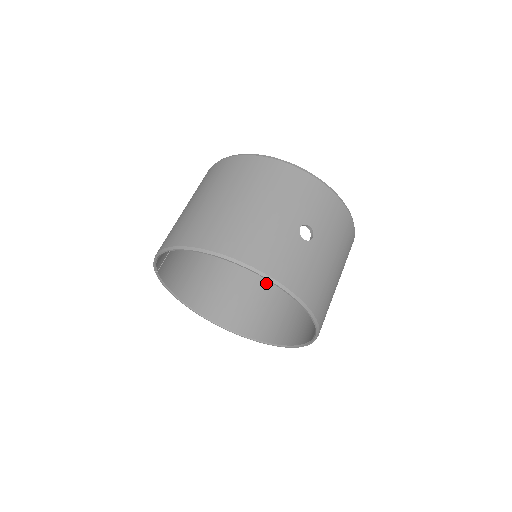
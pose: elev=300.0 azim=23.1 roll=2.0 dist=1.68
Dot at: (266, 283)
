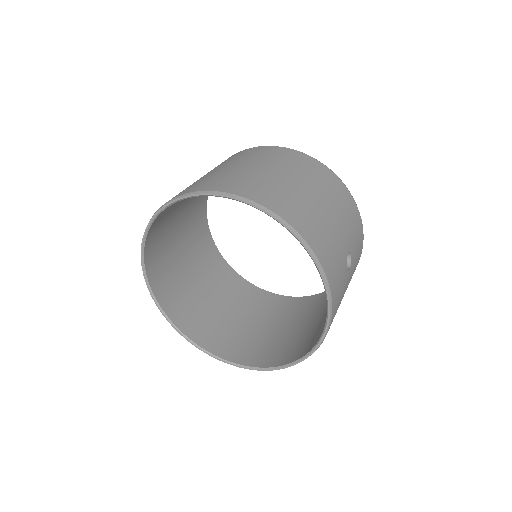
Dot at: (215, 288)
